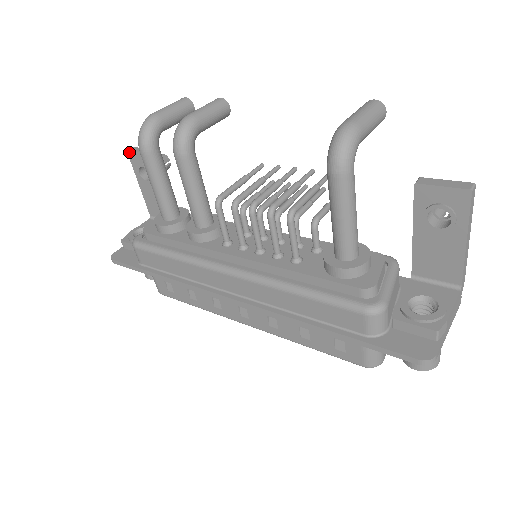
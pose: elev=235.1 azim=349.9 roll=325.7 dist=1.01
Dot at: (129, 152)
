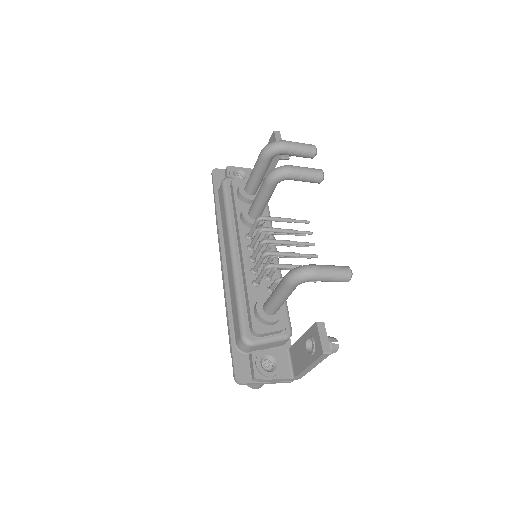
Dot at: (274, 132)
